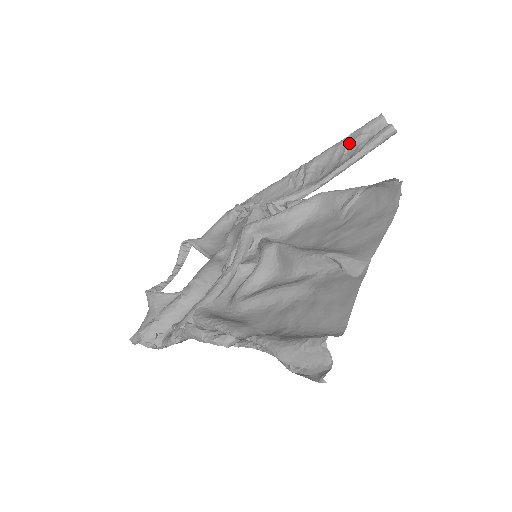
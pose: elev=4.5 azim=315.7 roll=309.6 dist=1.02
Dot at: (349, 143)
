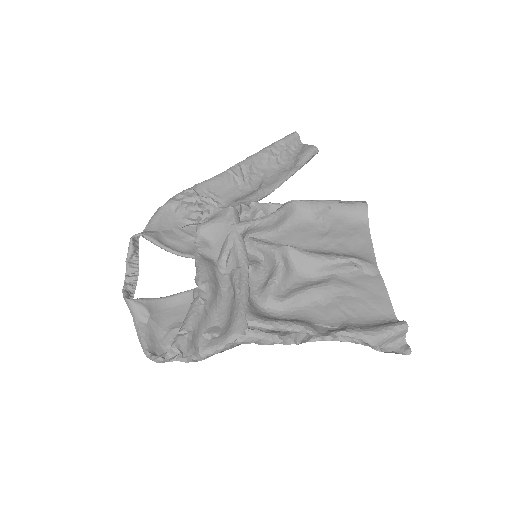
Dot at: (277, 152)
